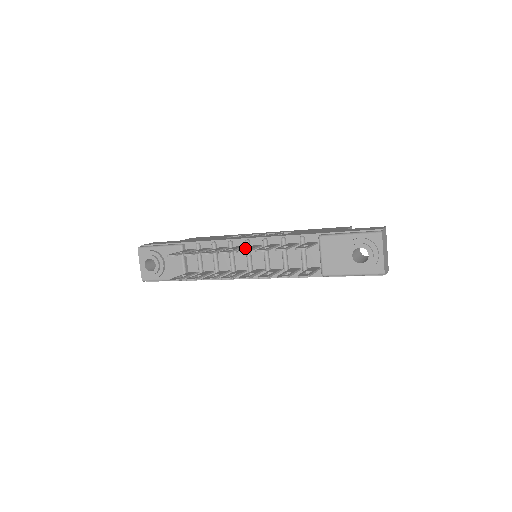
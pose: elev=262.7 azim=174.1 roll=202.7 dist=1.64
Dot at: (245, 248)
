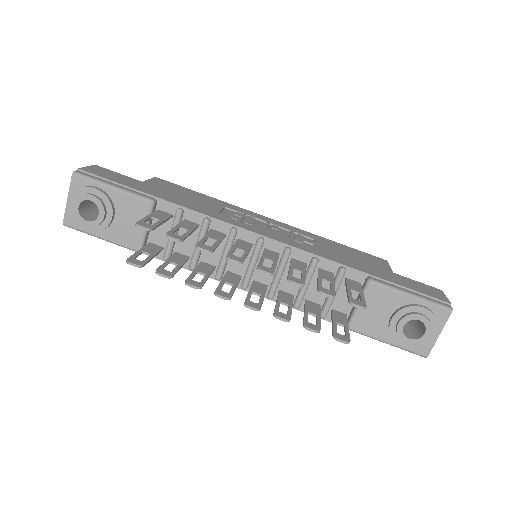
Dot at: (263, 258)
